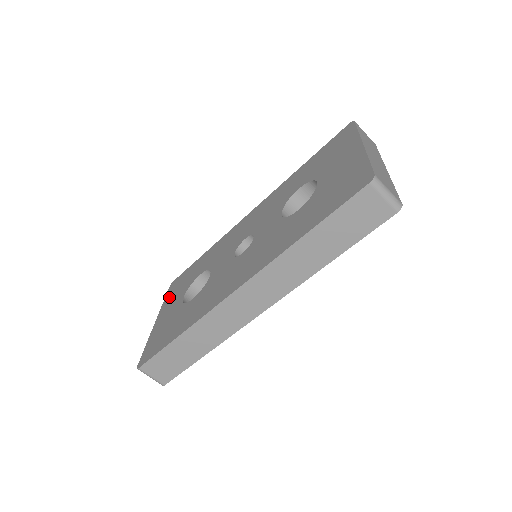
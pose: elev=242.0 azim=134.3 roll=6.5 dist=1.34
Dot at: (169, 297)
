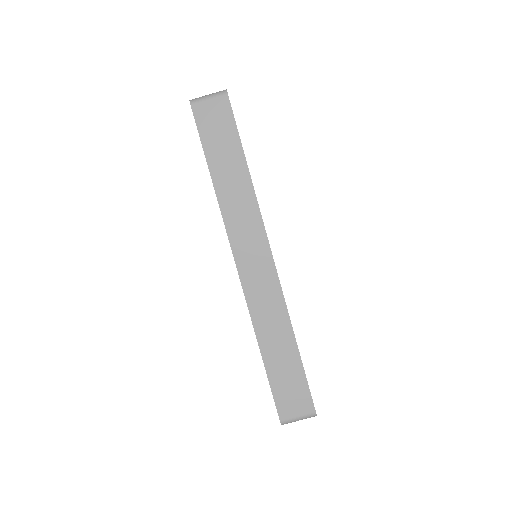
Dot at: occluded
